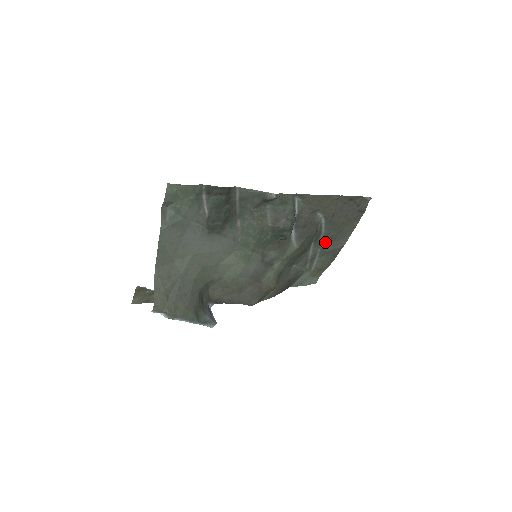
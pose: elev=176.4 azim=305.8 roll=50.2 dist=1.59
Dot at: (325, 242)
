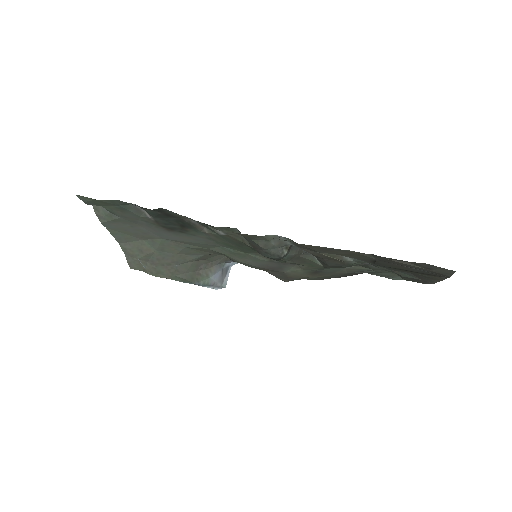
Dot at: occluded
